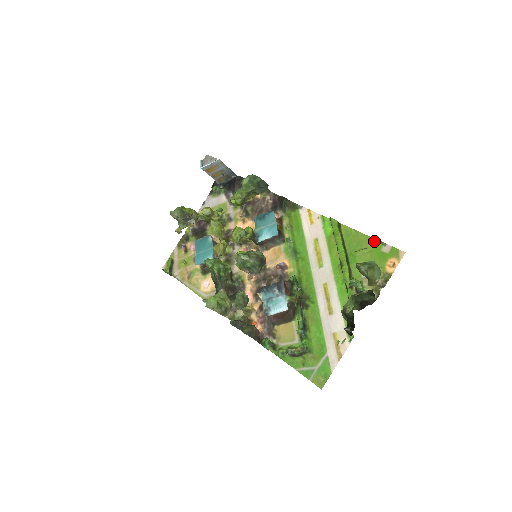
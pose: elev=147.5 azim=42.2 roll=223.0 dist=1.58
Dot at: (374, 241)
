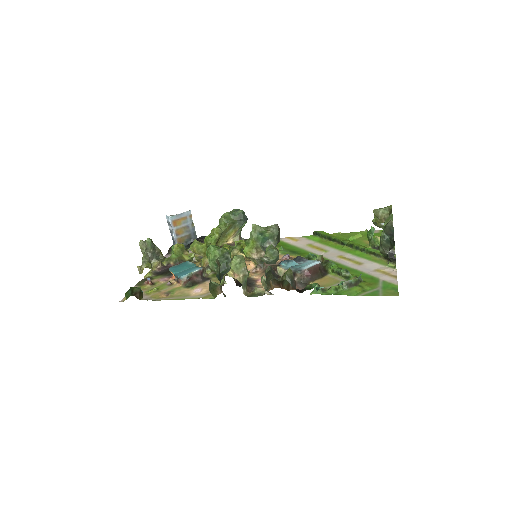
Dot at: (362, 232)
